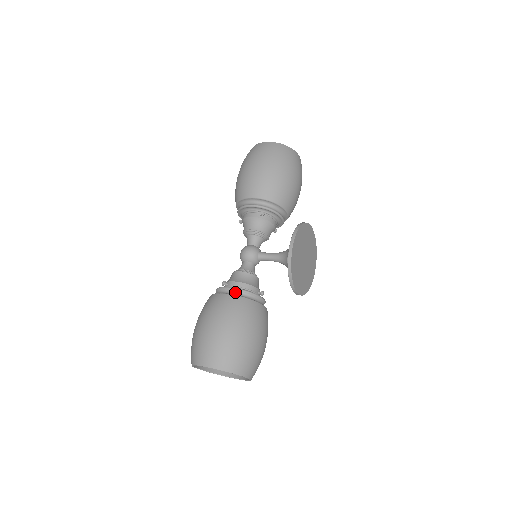
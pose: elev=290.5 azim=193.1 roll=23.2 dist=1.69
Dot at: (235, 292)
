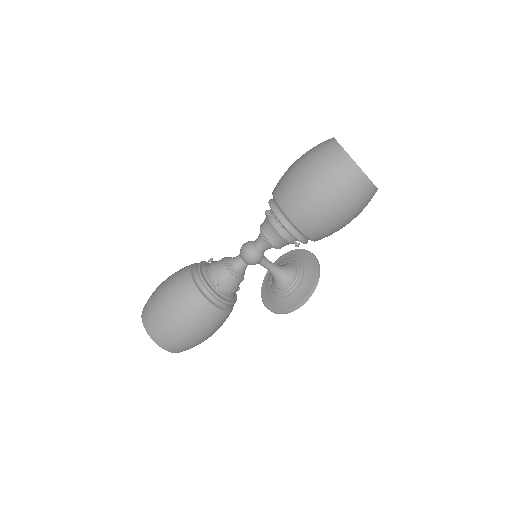
Dot at: (224, 305)
